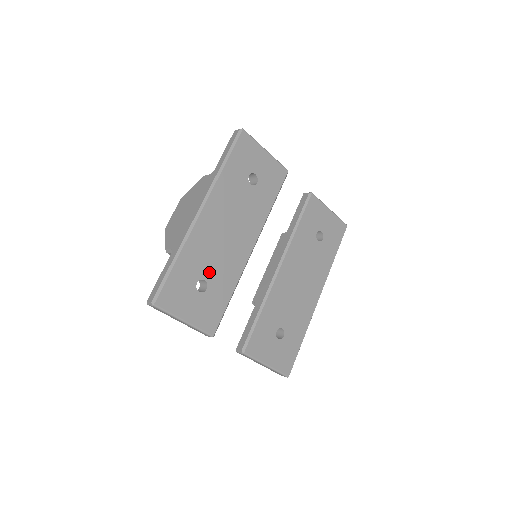
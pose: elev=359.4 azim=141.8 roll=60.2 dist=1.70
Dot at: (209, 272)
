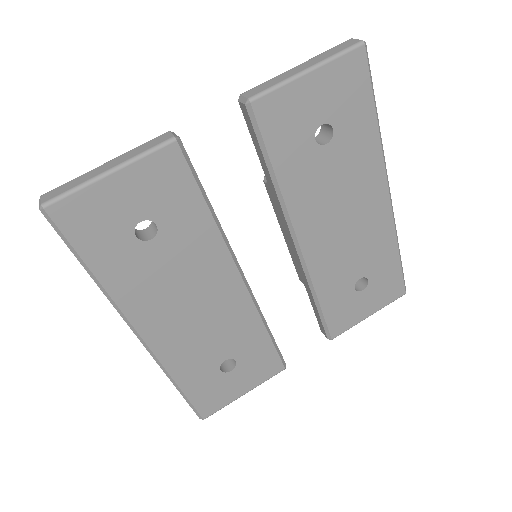
Dot at: (221, 352)
